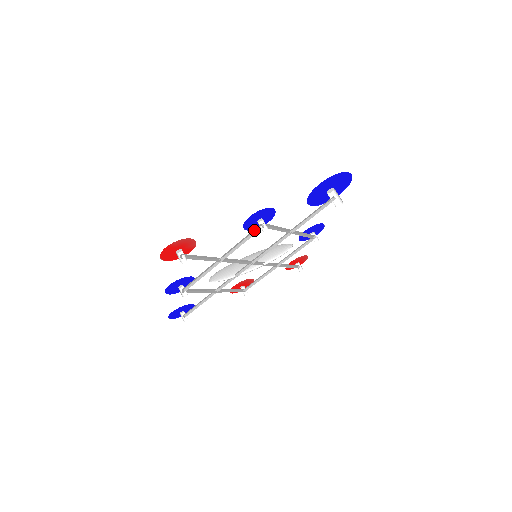
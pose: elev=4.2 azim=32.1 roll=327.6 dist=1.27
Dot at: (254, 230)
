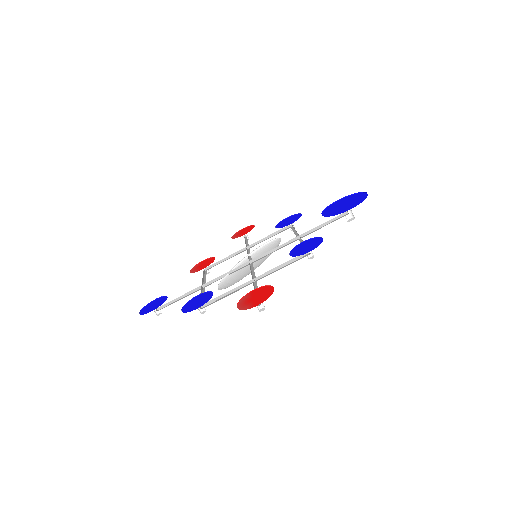
Dot at: (298, 256)
